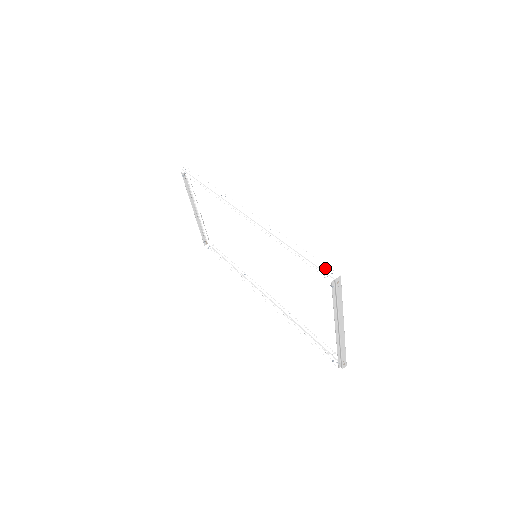
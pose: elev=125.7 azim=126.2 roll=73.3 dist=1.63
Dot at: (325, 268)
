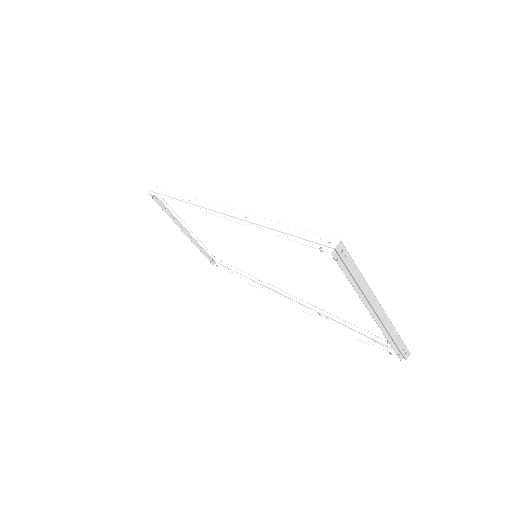
Dot at: (320, 239)
